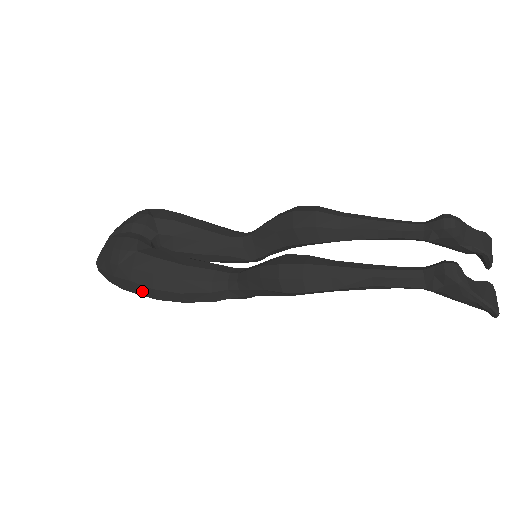
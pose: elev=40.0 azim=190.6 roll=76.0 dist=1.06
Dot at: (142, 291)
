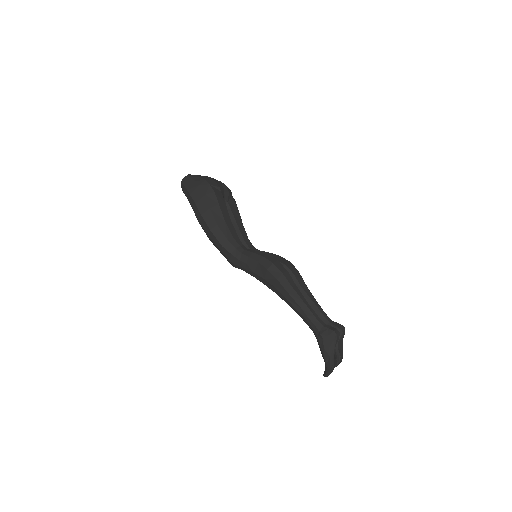
Dot at: (202, 204)
